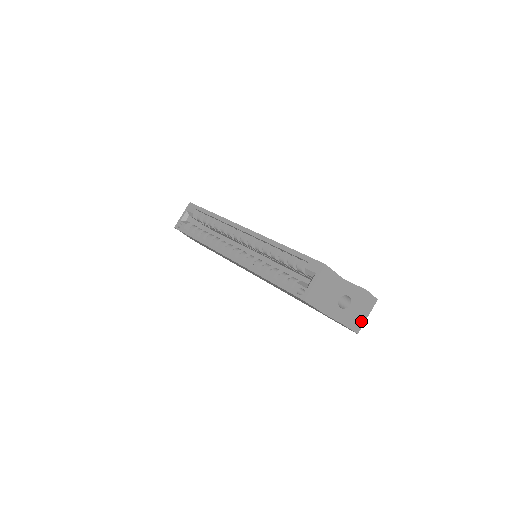
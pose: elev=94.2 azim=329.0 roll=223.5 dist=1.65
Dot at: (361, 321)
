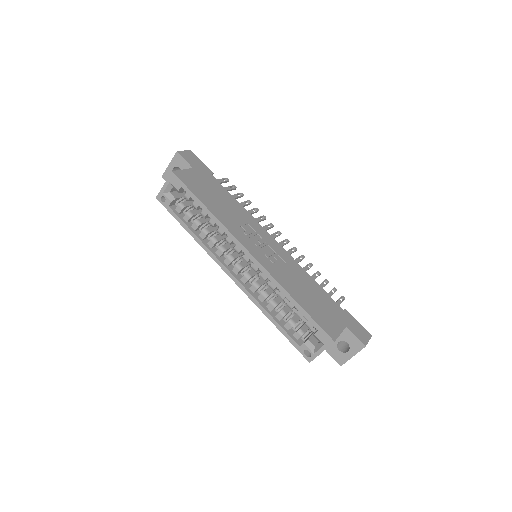
Dot at: occluded
